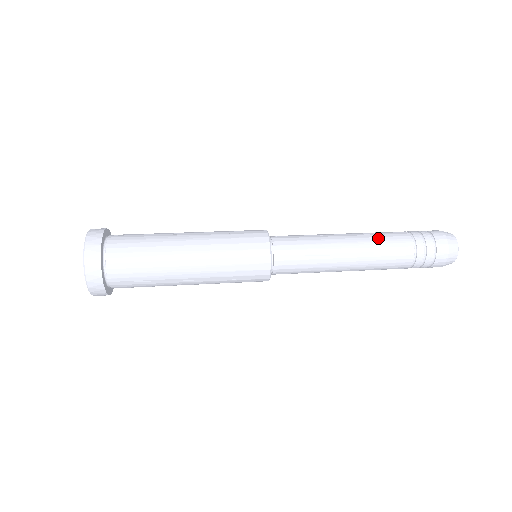
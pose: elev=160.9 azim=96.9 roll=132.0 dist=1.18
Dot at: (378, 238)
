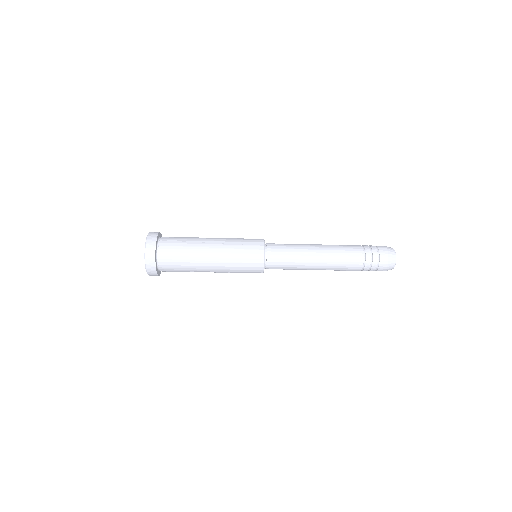
Dot at: occluded
